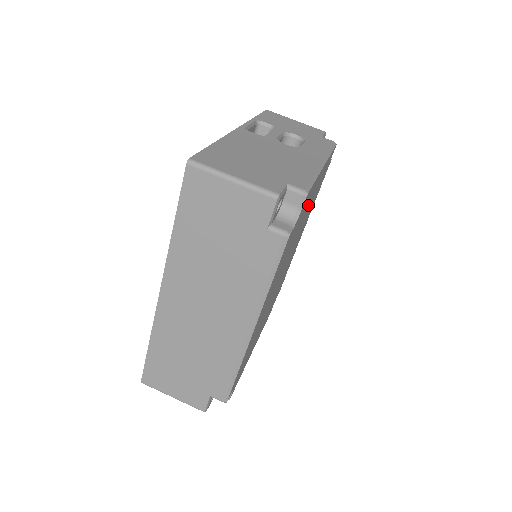
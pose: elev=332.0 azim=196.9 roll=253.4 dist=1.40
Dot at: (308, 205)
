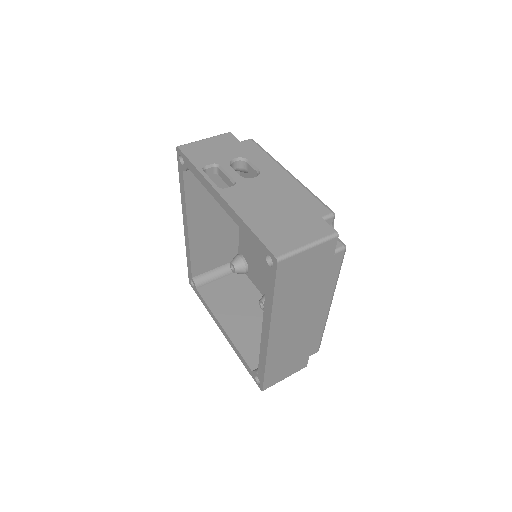
Dot at: occluded
